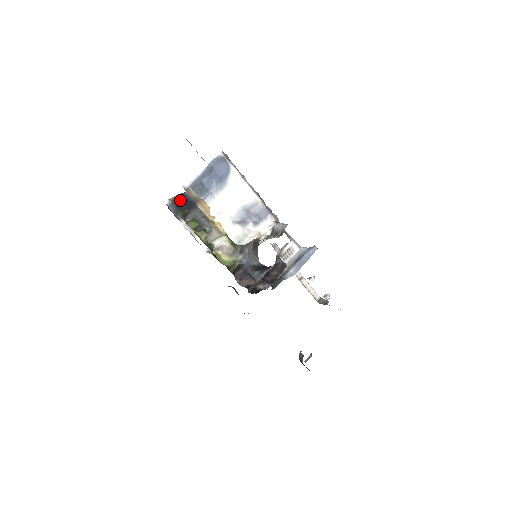
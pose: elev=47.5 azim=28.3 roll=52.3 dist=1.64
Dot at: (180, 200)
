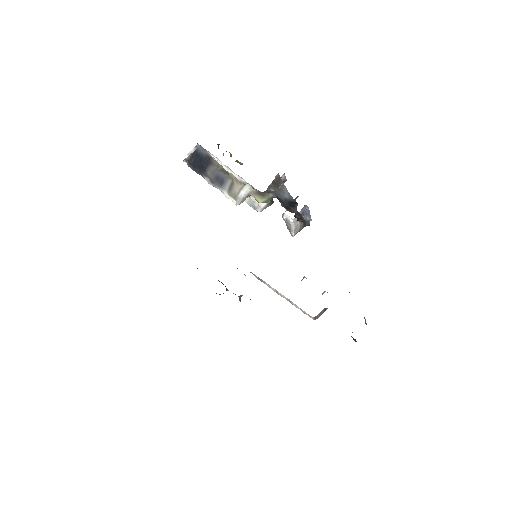
Dot at: (195, 158)
